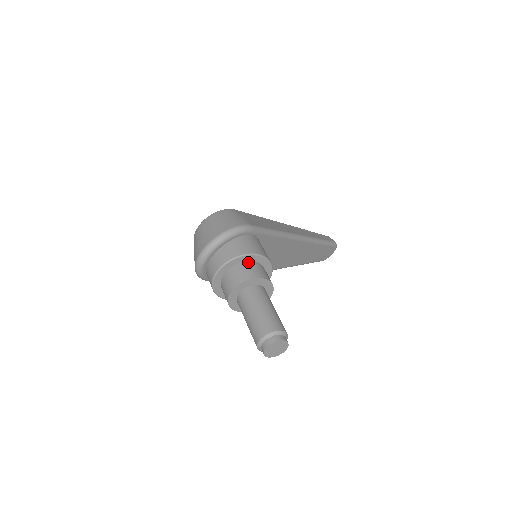
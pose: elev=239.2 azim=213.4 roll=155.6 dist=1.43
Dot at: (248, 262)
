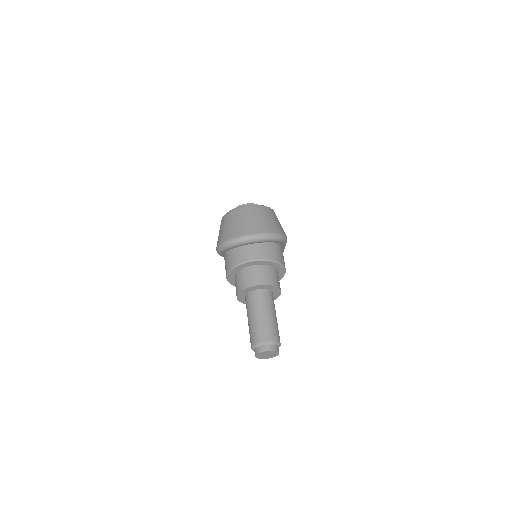
Dot at: (276, 269)
